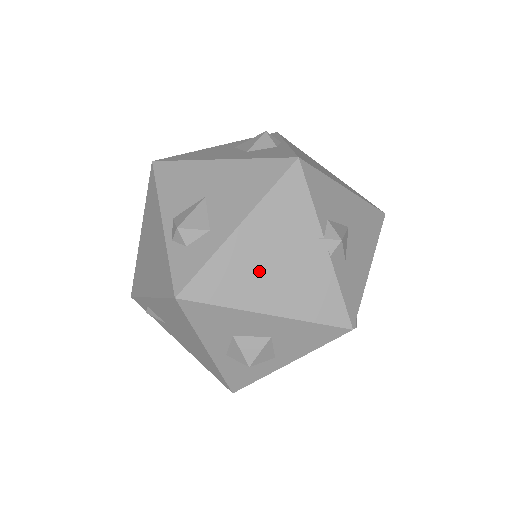
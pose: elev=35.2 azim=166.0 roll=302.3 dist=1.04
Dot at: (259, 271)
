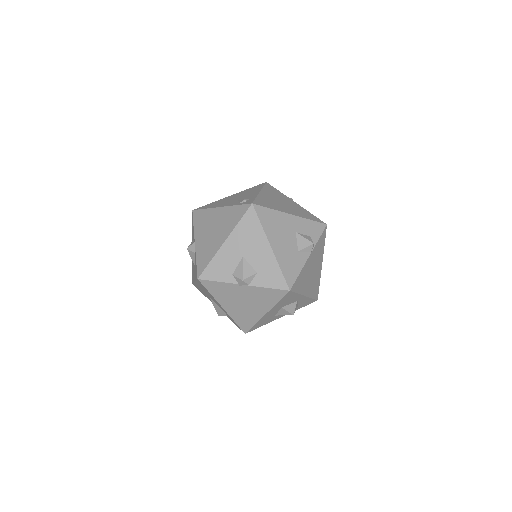
Dot at: (245, 309)
